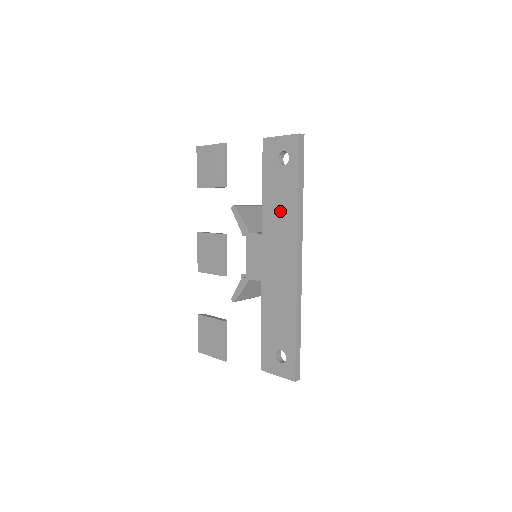
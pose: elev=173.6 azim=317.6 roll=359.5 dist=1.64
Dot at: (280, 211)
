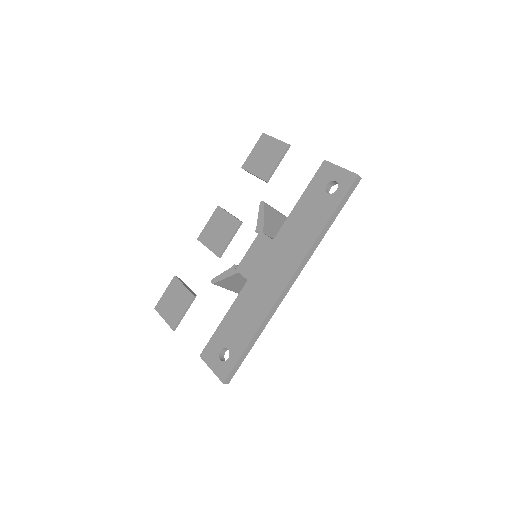
Dot at: (301, 230)
